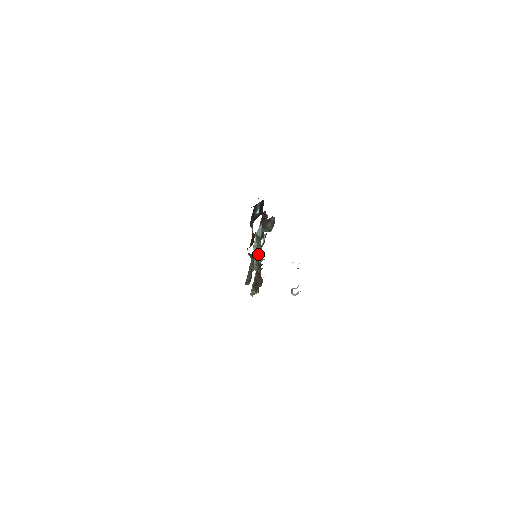
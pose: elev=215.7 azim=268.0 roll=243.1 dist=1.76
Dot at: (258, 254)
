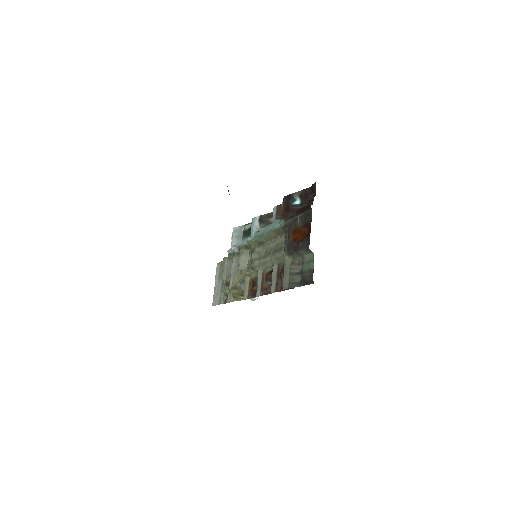
Dot at: (253, 254)
